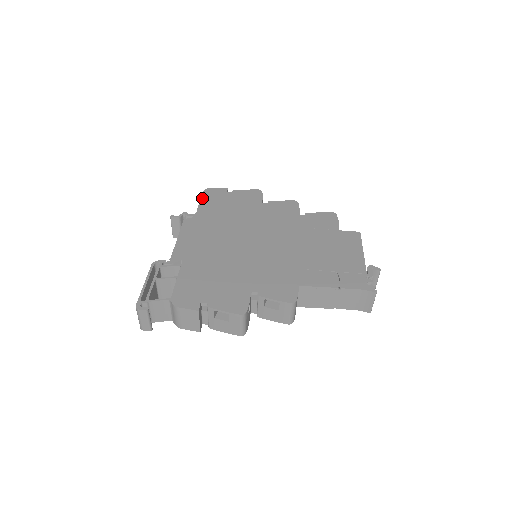
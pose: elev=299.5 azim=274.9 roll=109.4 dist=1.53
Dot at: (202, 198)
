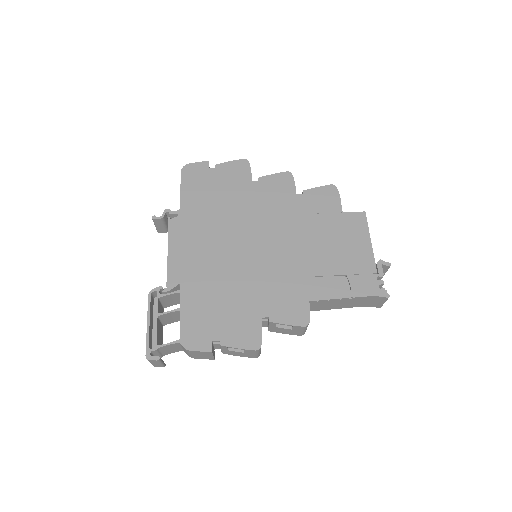
Dot at: (182, 183)
